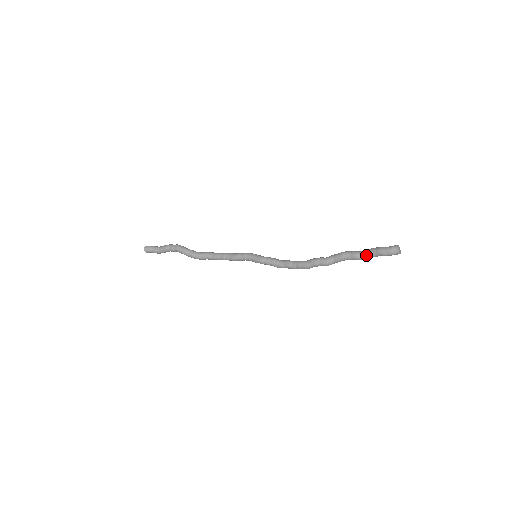
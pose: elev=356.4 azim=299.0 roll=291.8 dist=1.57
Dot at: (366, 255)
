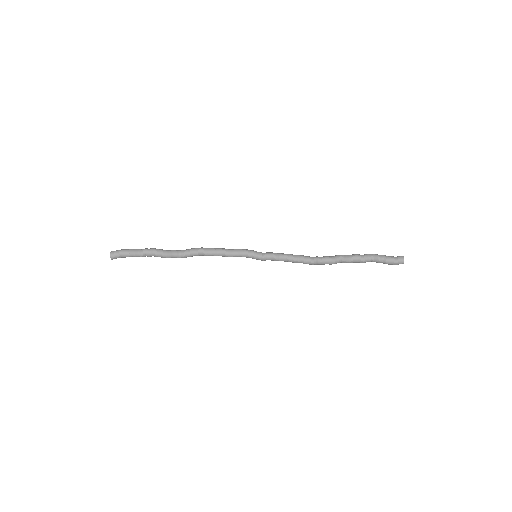
Dot at: occluded
